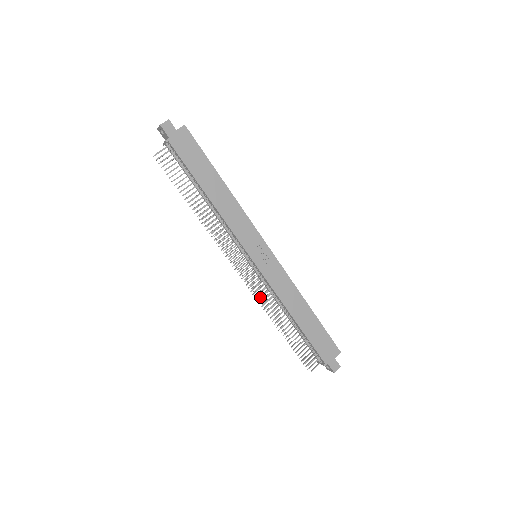
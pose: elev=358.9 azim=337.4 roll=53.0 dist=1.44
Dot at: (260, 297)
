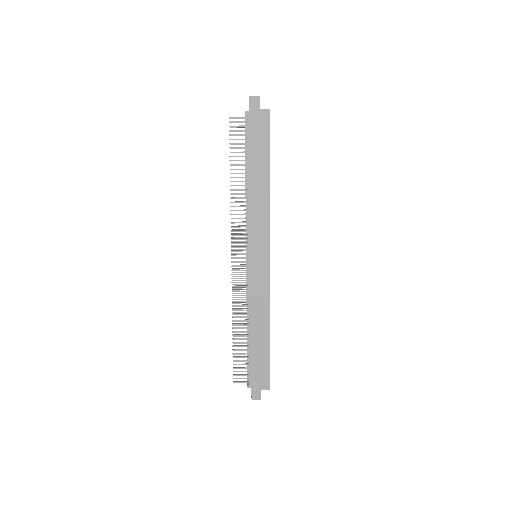
Dot at: (236, 291)
